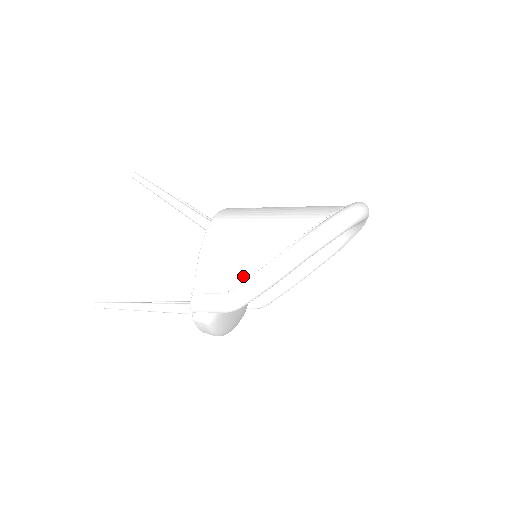
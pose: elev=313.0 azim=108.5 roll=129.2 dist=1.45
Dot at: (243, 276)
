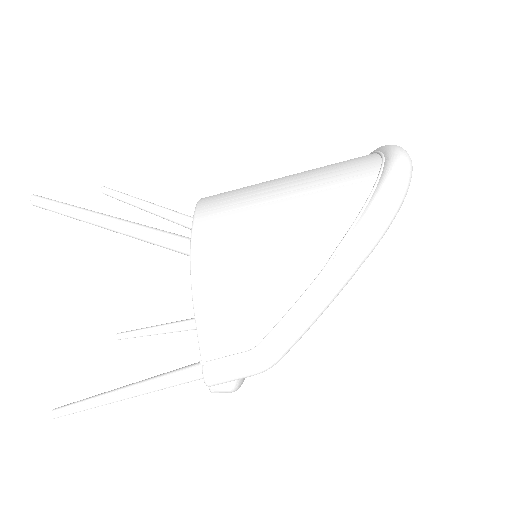
Dot at: (272, 319)
